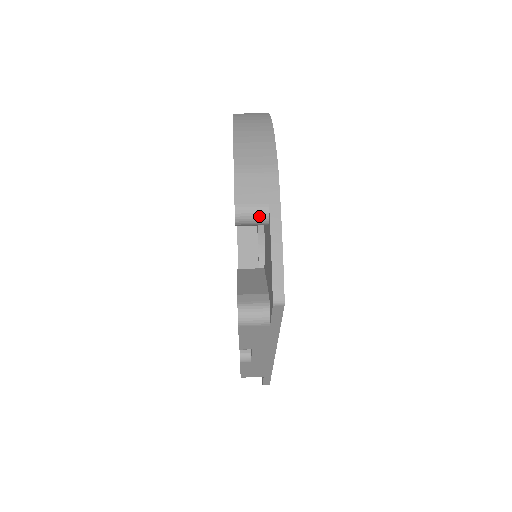
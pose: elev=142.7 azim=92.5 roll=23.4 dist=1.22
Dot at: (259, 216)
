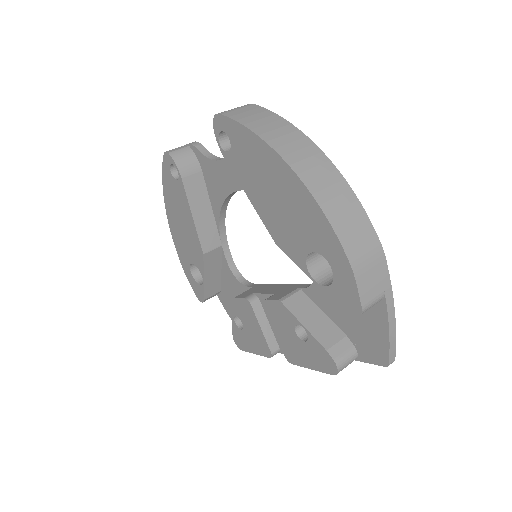
Dot at: occluded
